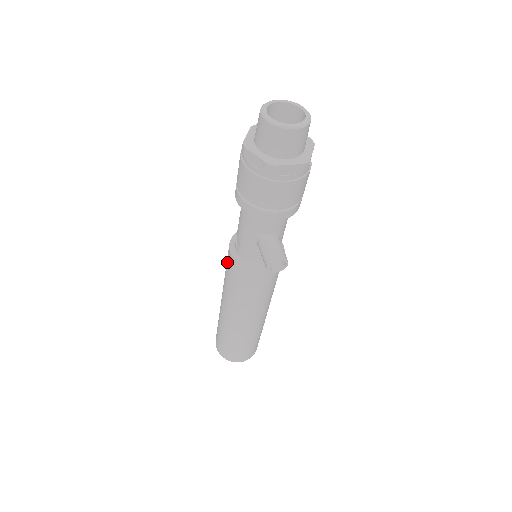
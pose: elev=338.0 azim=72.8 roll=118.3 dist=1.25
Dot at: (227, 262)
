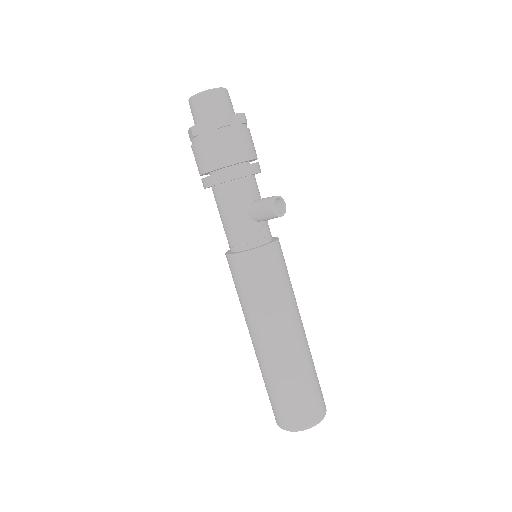
Dot at: (236, 275)
